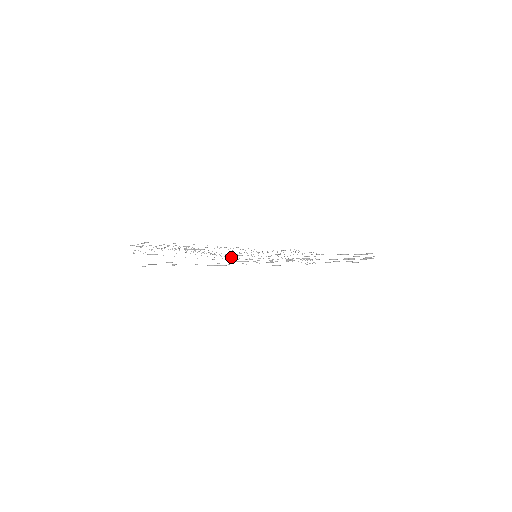
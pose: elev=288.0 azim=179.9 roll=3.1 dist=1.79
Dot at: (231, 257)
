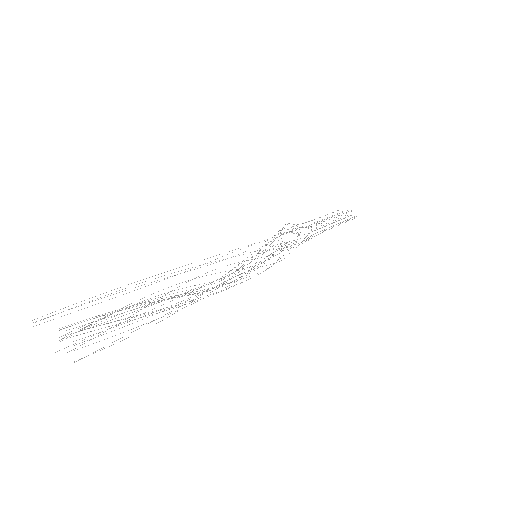
Dot at: occluded
